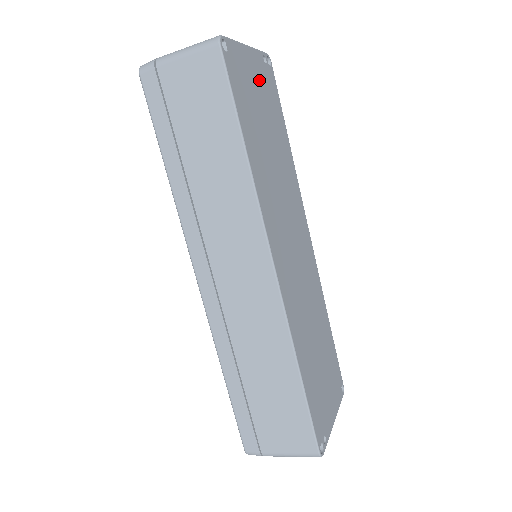
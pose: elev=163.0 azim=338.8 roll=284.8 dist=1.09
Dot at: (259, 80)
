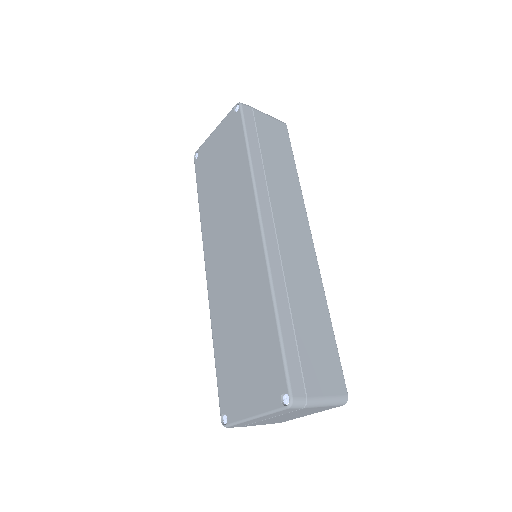
Dot at: occluded
